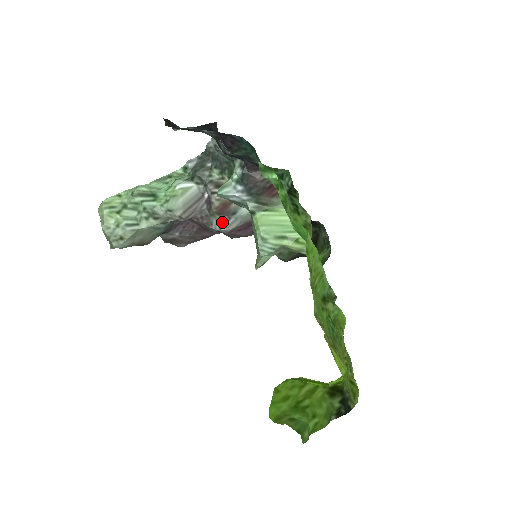
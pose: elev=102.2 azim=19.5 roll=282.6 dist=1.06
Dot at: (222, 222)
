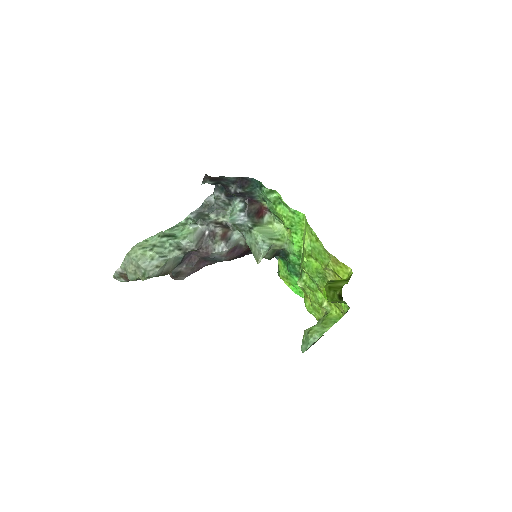
Dot at: (223, 245)
